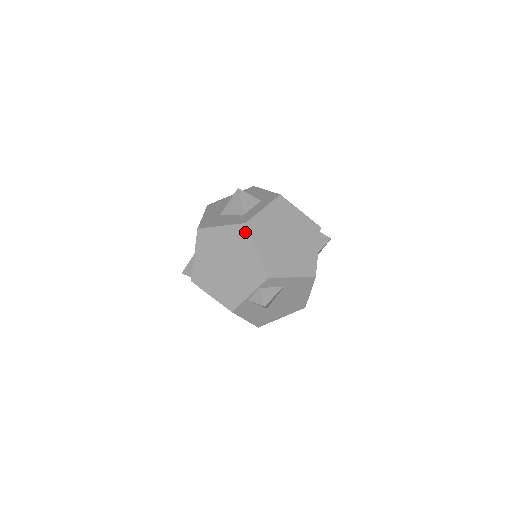
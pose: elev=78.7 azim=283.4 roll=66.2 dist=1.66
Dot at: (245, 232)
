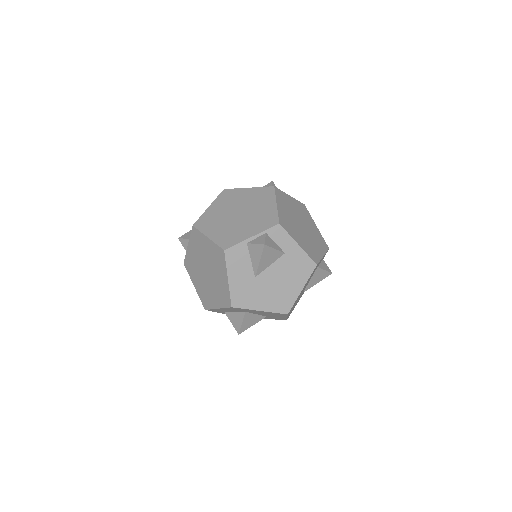
Dot at: (271, 192)
